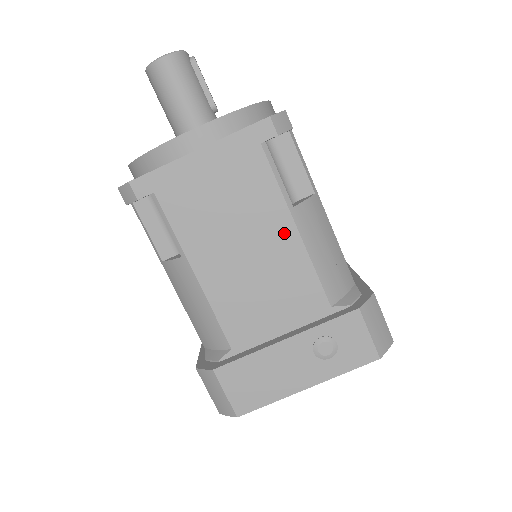
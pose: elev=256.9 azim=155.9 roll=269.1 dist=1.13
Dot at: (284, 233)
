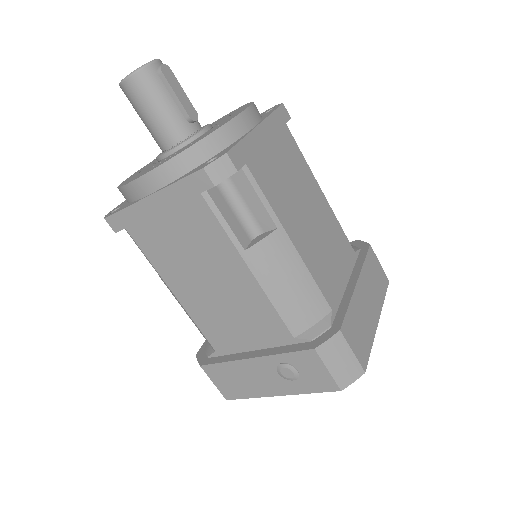
Dot at: (239, 273)
